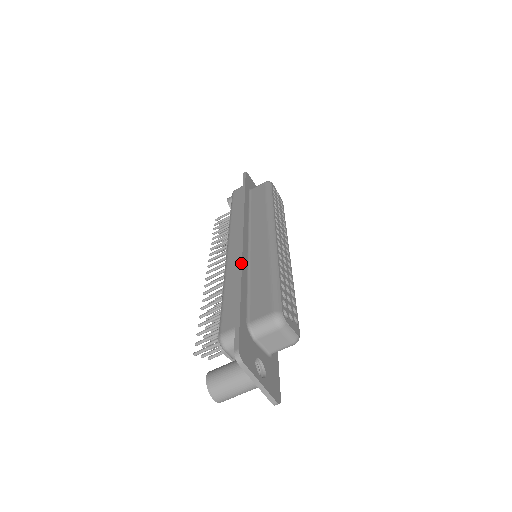
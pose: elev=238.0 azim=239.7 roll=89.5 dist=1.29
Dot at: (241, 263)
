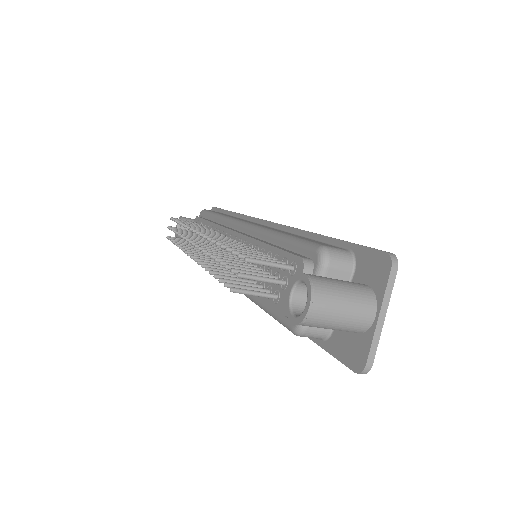
Dot at: occluded
